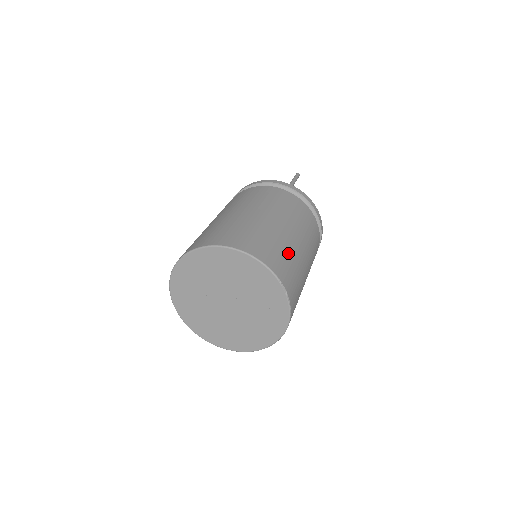
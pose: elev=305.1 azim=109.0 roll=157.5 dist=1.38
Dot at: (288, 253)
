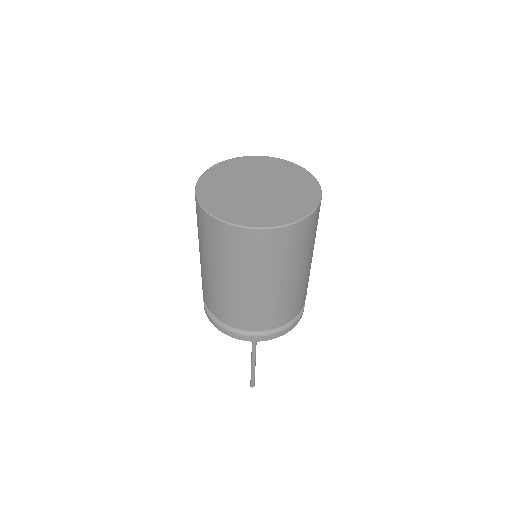
Dot at: occluded
